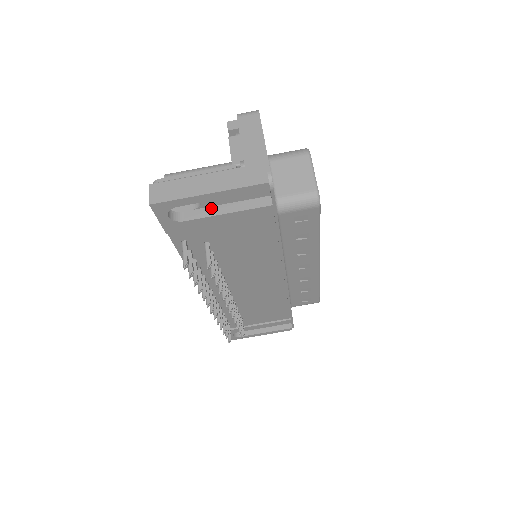
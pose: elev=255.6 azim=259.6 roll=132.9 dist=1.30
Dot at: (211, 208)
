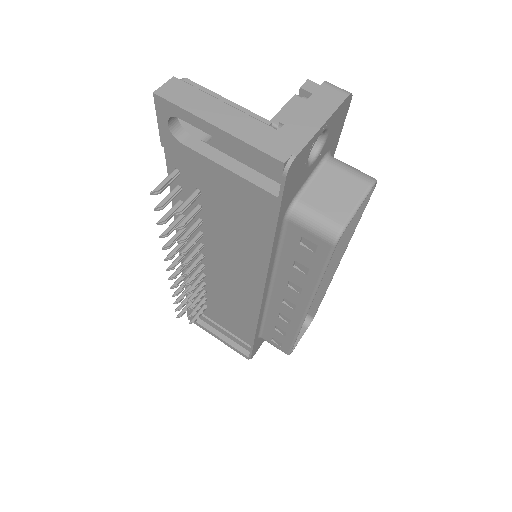
Dot at: (219, 152)
